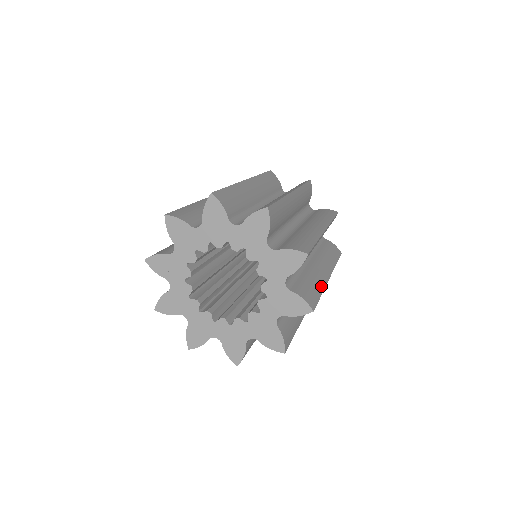
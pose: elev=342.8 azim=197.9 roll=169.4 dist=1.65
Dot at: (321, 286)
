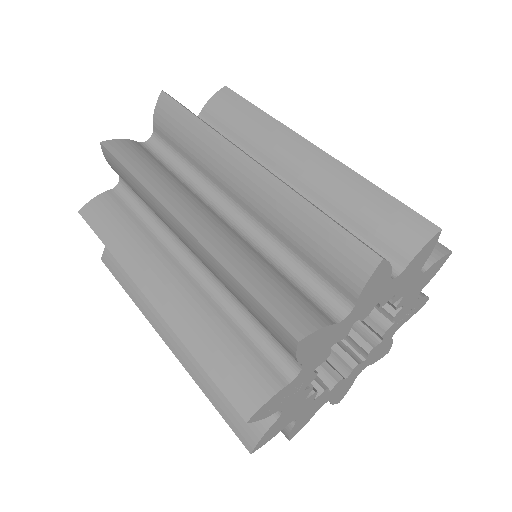
Dot at: occluded
